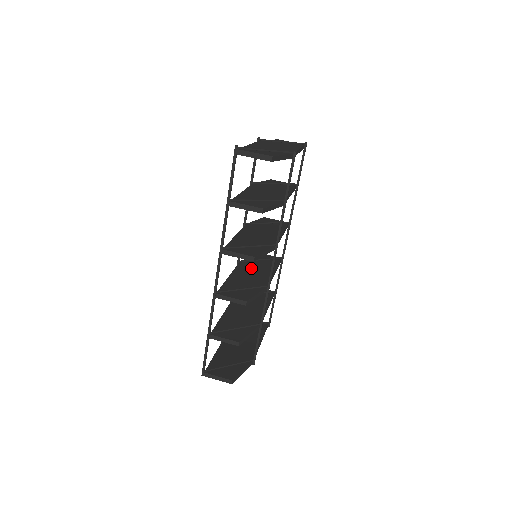
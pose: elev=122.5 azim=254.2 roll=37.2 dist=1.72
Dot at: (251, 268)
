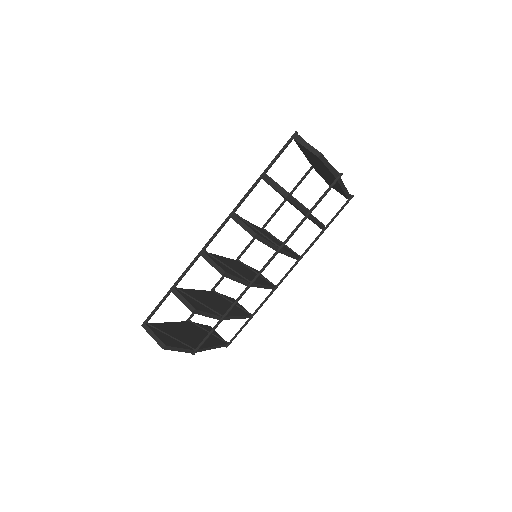
Dot at: (245, 269)
